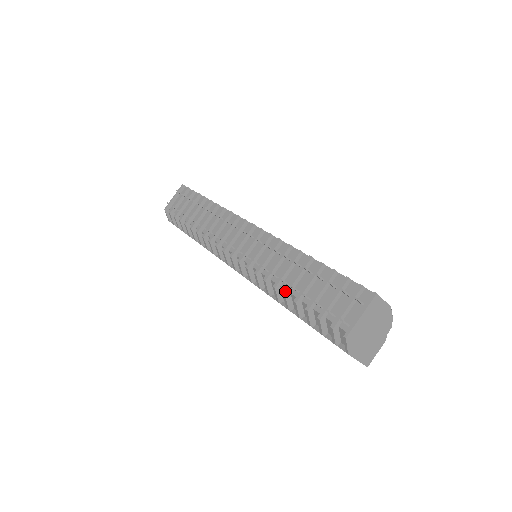
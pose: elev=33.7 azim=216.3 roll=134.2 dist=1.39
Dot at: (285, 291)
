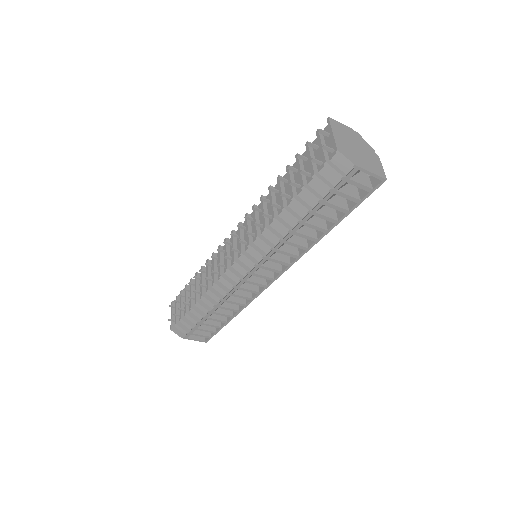
Dot at: (281, 207)
